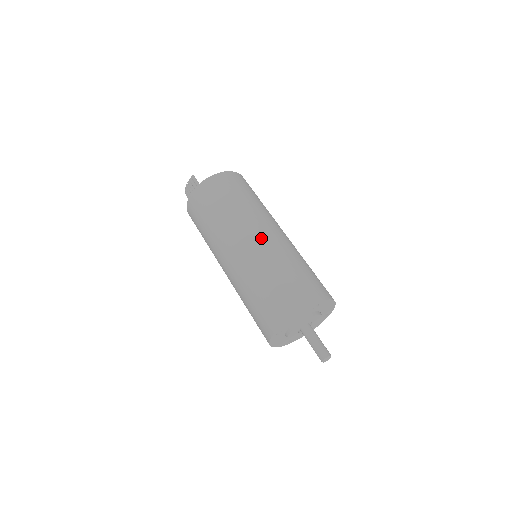
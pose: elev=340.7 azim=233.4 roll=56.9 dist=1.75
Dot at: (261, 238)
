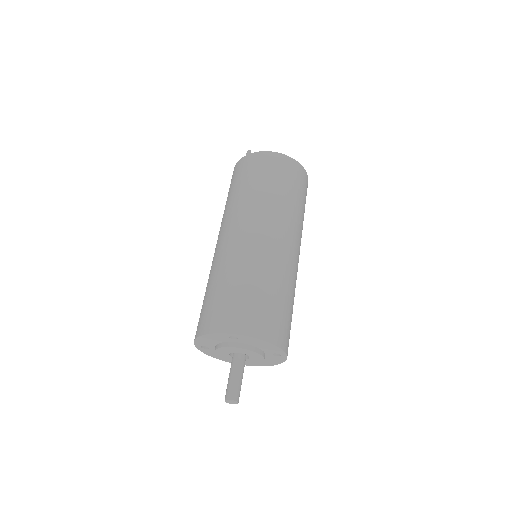
Dot at: (236, 238)
